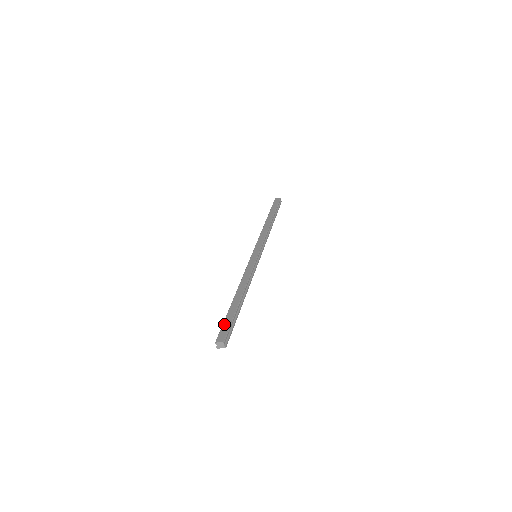
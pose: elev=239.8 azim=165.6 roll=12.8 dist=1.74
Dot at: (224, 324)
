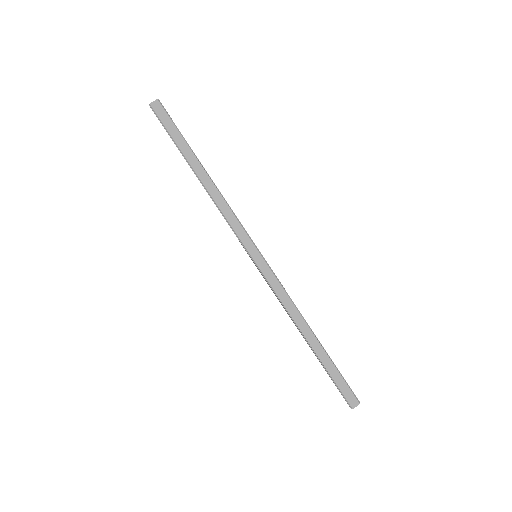
Dot at: (338, 384)
